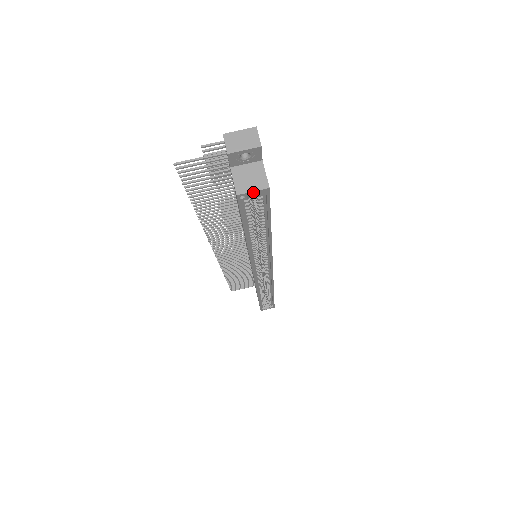
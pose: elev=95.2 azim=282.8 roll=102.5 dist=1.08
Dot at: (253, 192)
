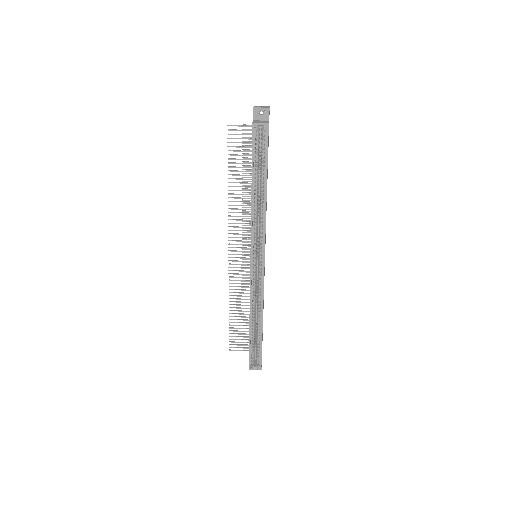
Dot at: (261, 124)
